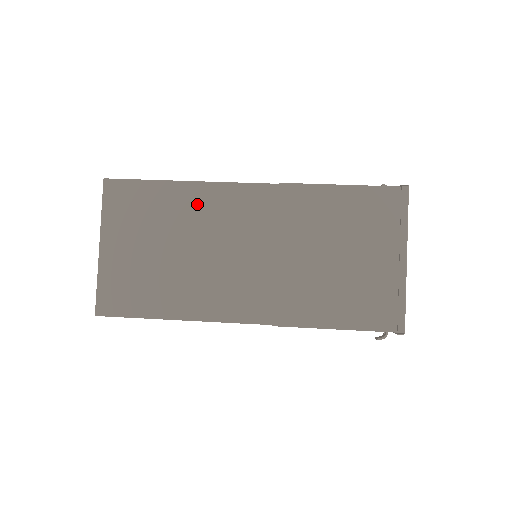
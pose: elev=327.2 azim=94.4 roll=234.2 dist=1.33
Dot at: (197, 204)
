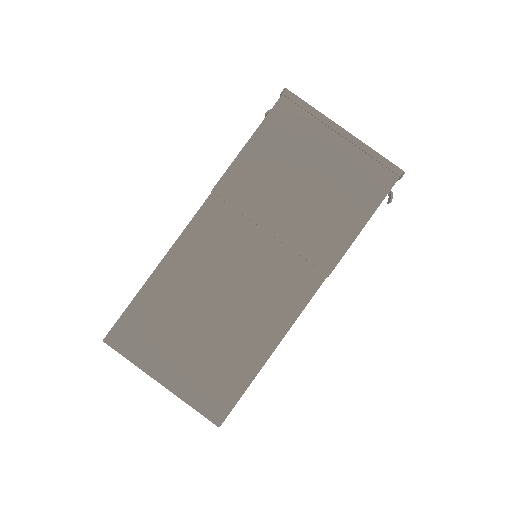
Dot at: (182, 273)
